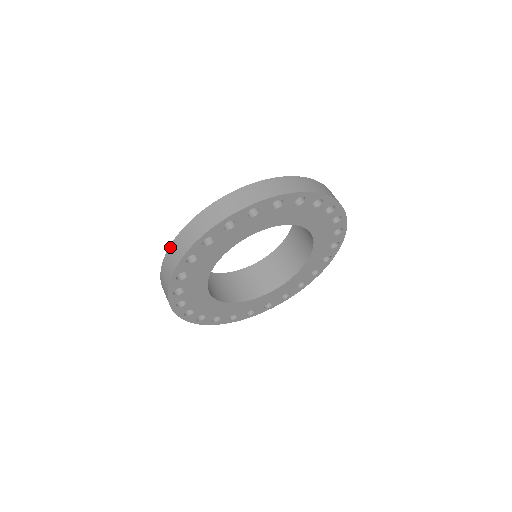
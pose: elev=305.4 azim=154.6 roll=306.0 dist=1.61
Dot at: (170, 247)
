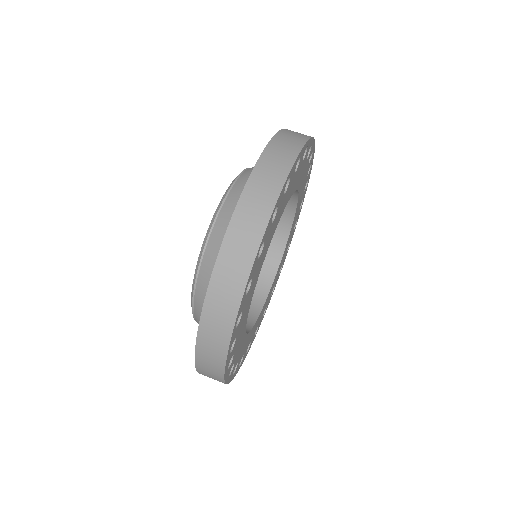
Dot at: (209, 291)
